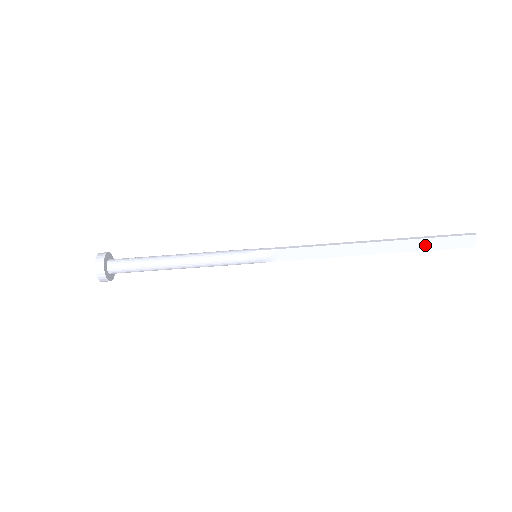
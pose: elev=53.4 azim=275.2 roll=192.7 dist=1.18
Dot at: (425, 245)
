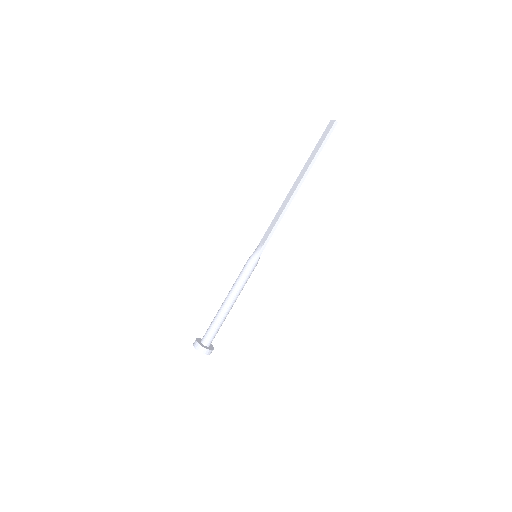
Dot at: (315, 152)
